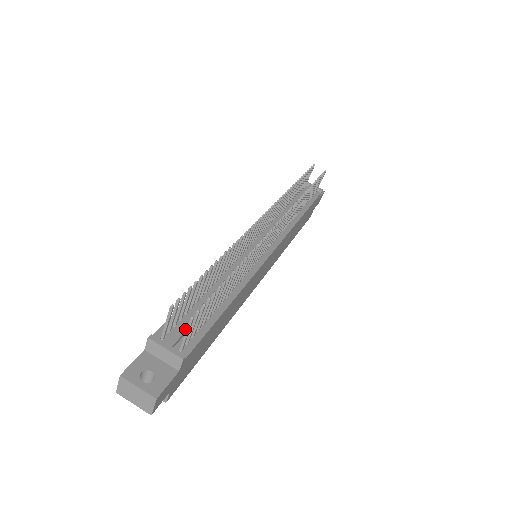
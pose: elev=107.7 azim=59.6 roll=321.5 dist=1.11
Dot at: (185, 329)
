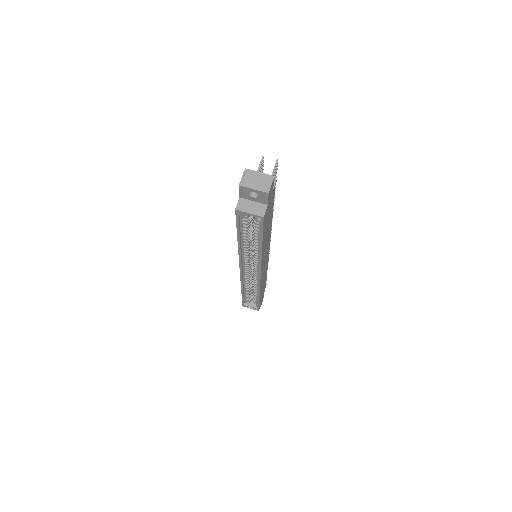
Dot at: occluded
